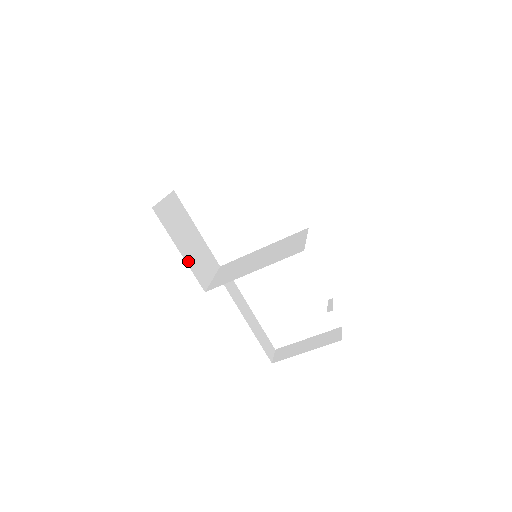
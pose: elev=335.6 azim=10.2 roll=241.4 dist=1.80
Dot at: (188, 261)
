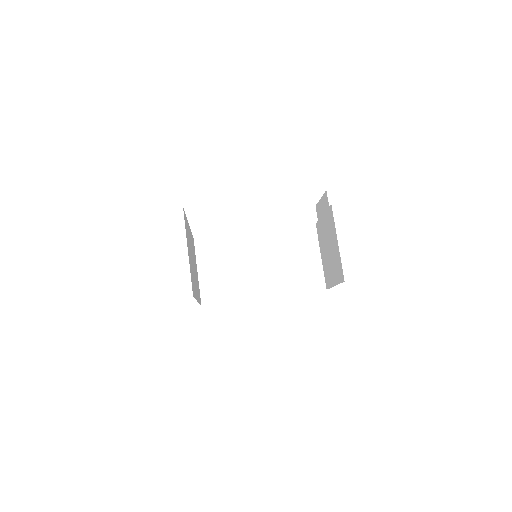
Dot at: (198, 297)
